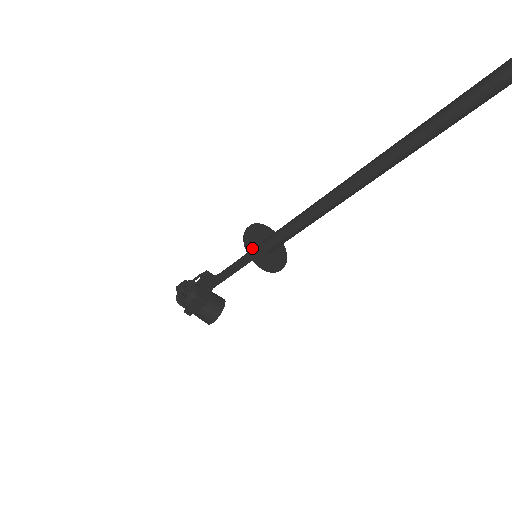
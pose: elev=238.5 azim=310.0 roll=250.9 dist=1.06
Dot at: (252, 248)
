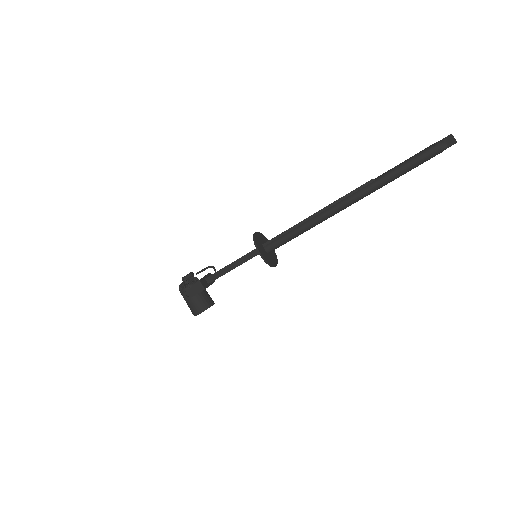
Dot at: (258, 242)
